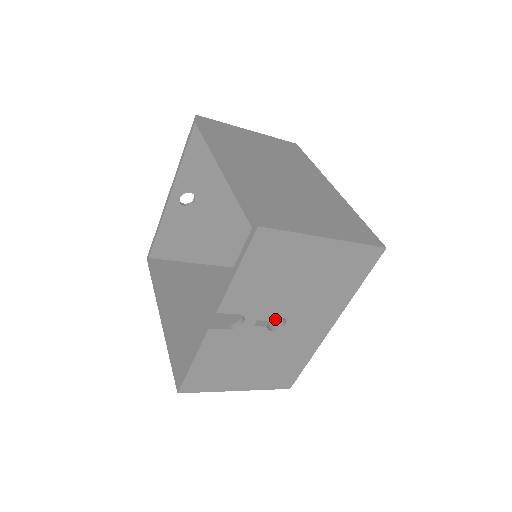
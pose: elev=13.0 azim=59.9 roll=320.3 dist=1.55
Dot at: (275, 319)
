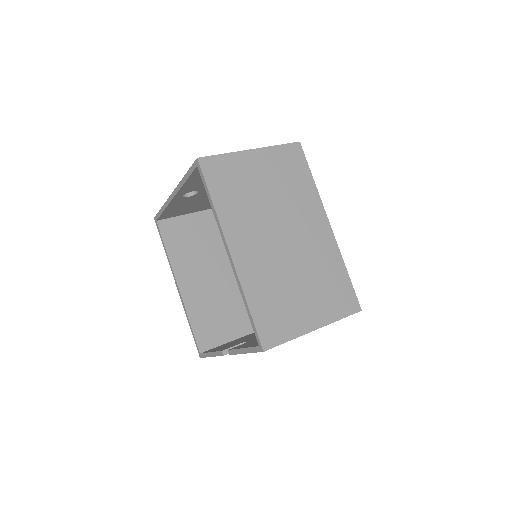
Dot at: occluded
